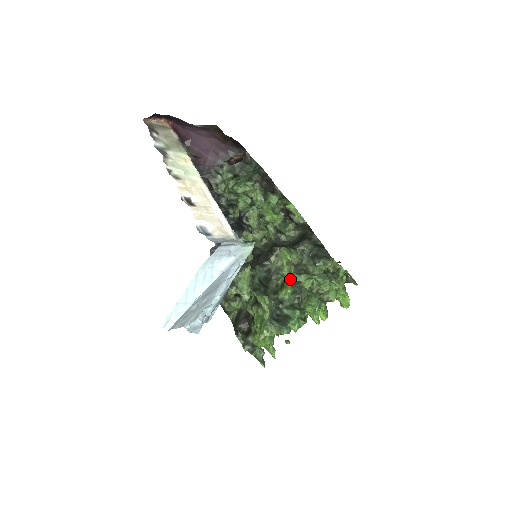
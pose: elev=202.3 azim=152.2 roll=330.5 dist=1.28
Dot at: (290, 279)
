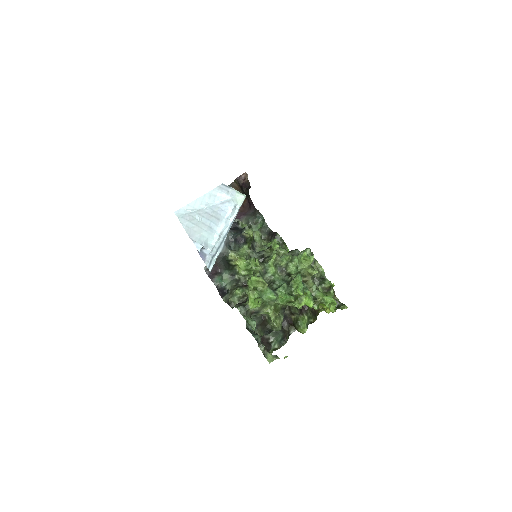
Dot at: (277, 255)
